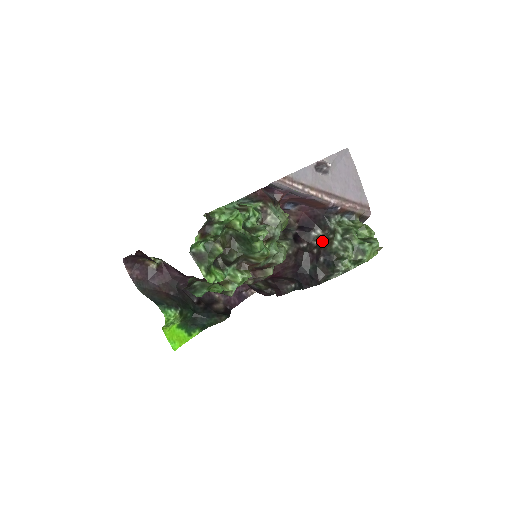
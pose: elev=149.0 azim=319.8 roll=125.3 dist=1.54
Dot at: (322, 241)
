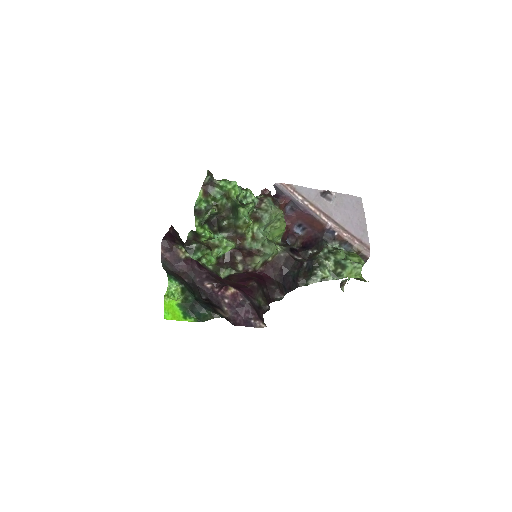
Dot at: (312, 253)
